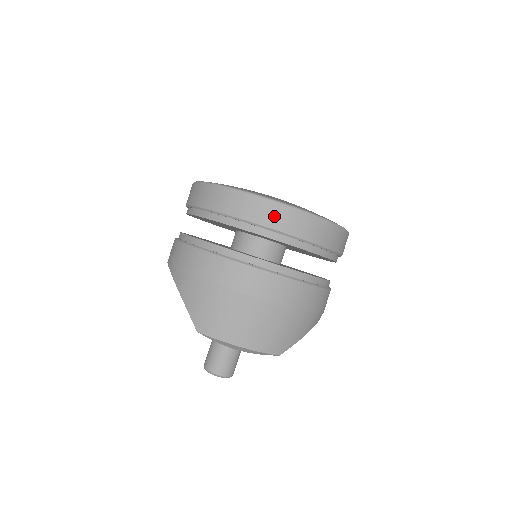
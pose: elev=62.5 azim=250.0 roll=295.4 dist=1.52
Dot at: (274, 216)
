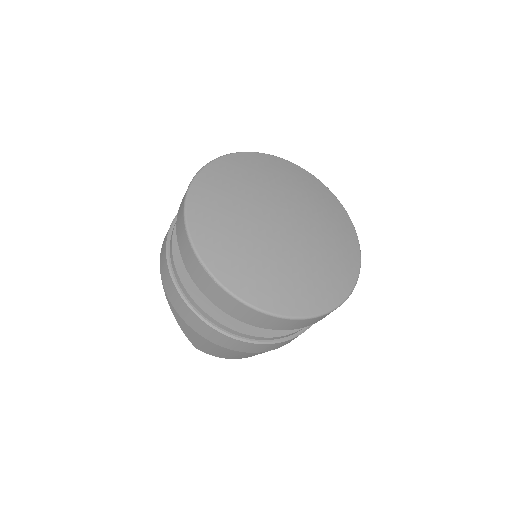
Dot at: (278, 324)
